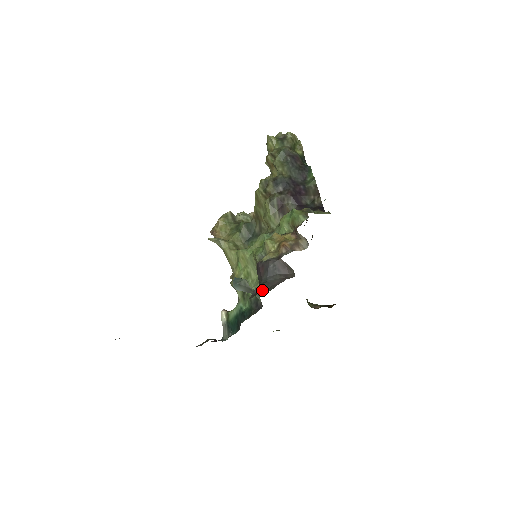
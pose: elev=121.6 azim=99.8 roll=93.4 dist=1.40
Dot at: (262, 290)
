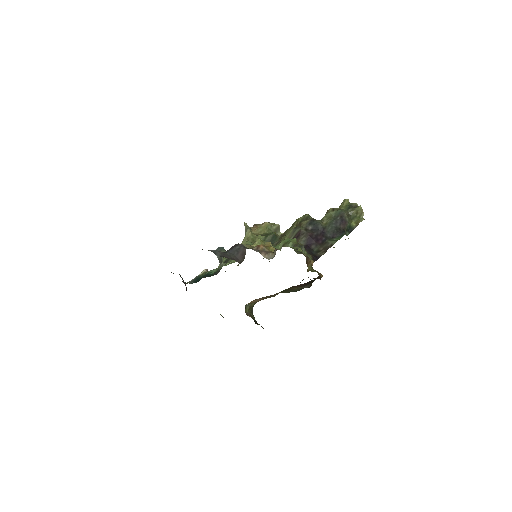
Dot at: (215, 252)
